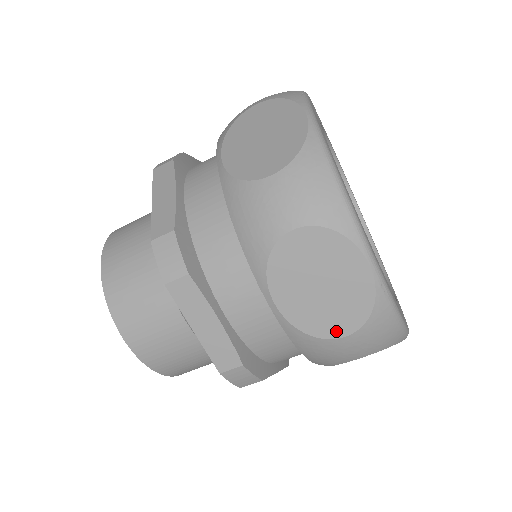
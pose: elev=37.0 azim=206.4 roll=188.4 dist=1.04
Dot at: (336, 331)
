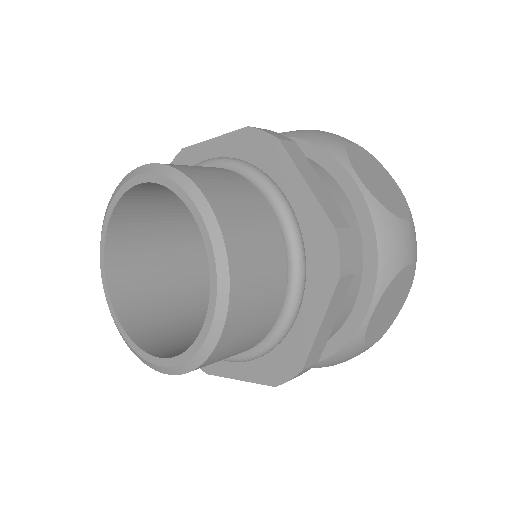
Dot at: (399, 213)
